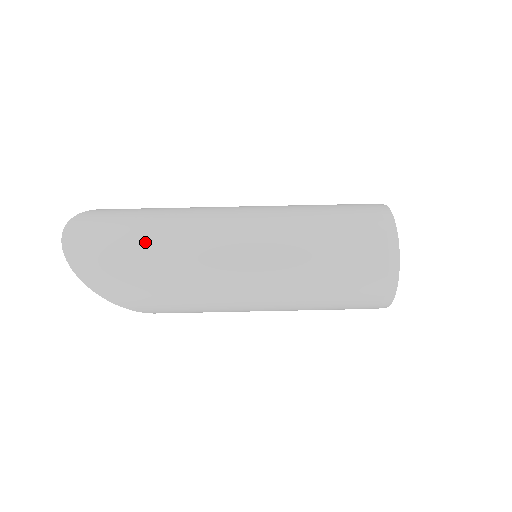
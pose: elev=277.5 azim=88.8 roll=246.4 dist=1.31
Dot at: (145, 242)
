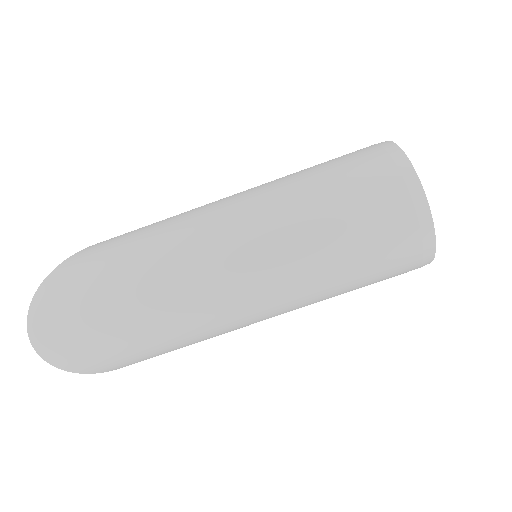
Dot at: (131, 323)
